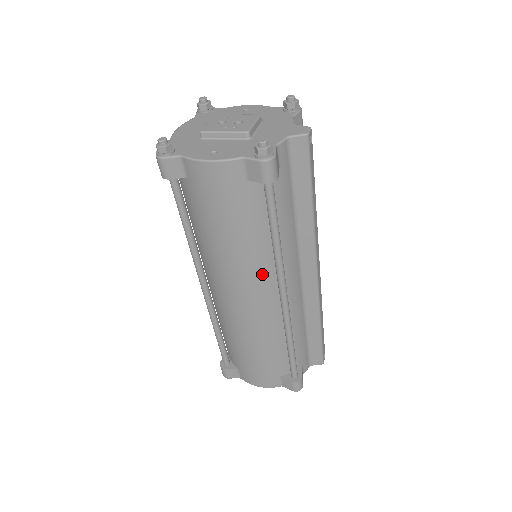
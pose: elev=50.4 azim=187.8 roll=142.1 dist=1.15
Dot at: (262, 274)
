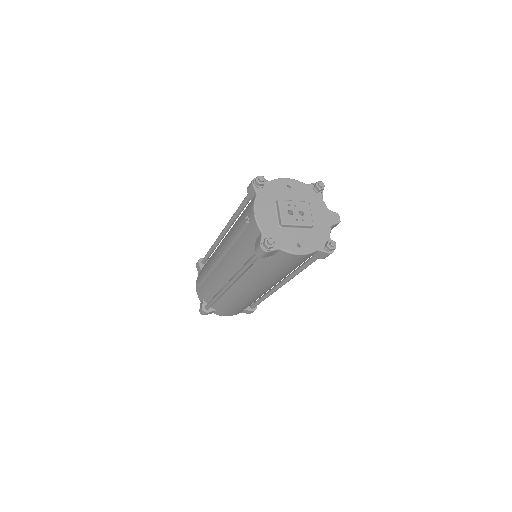
Dot at: occluded
